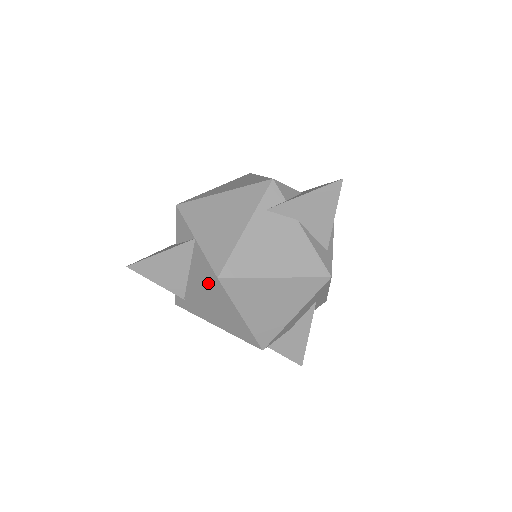
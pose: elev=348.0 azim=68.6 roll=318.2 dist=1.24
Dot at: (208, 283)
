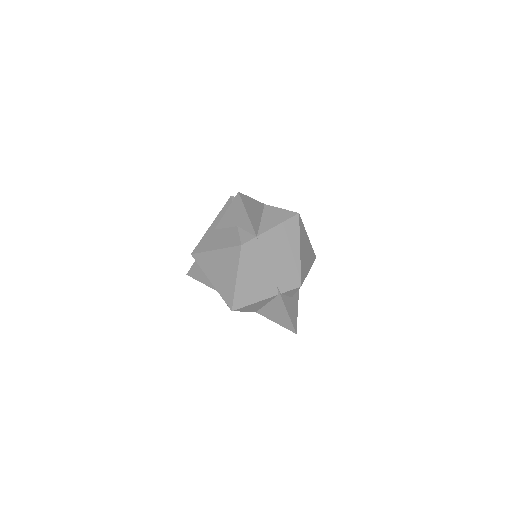
Dot at: (289, 218)
